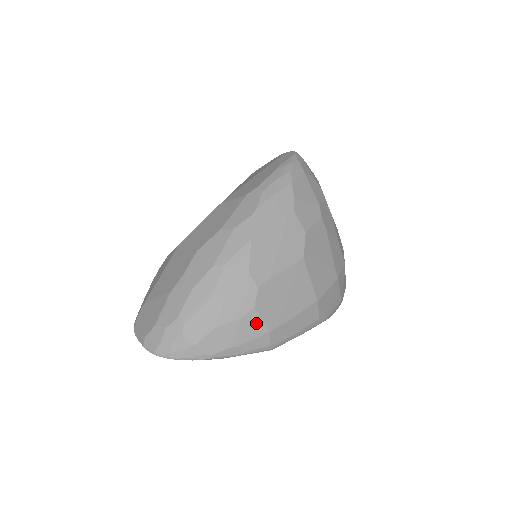
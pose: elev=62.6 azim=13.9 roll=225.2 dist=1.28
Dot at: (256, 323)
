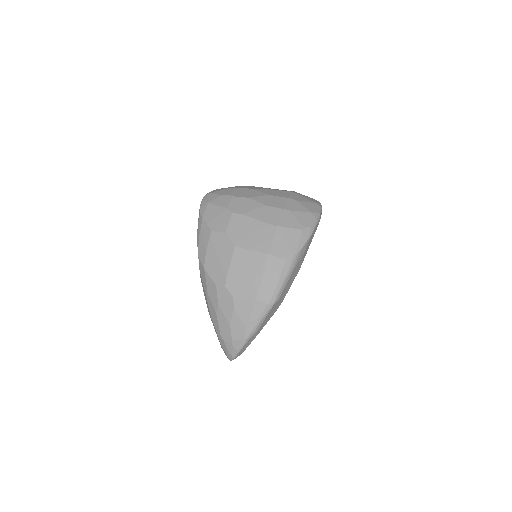
Dot at: (244, 303)
